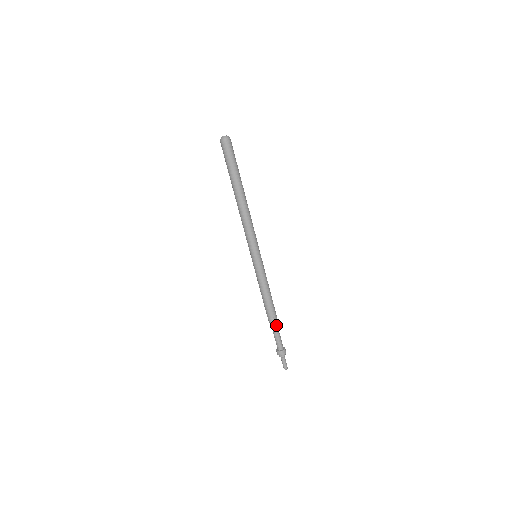
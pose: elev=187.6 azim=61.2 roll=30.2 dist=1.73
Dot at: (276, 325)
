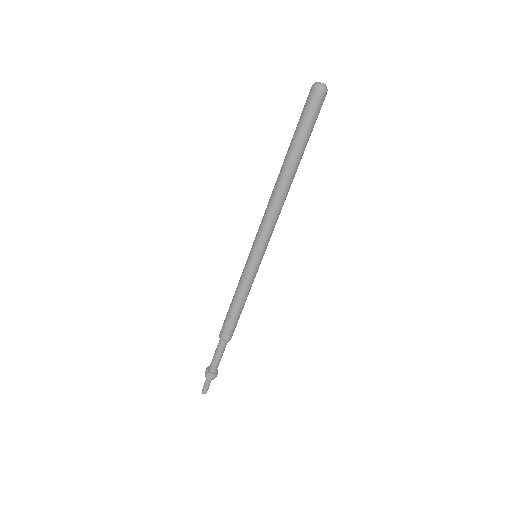
Dot at: (227, 342)
